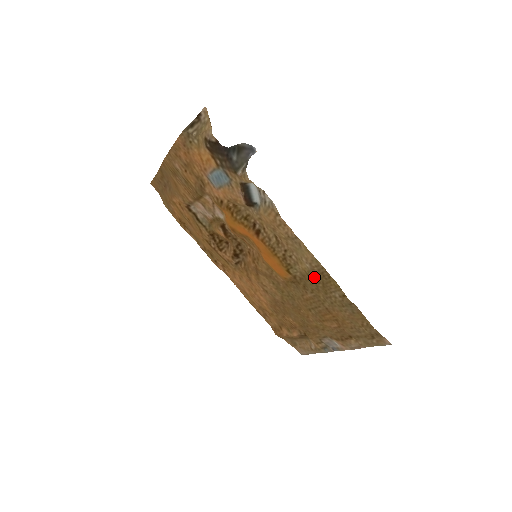
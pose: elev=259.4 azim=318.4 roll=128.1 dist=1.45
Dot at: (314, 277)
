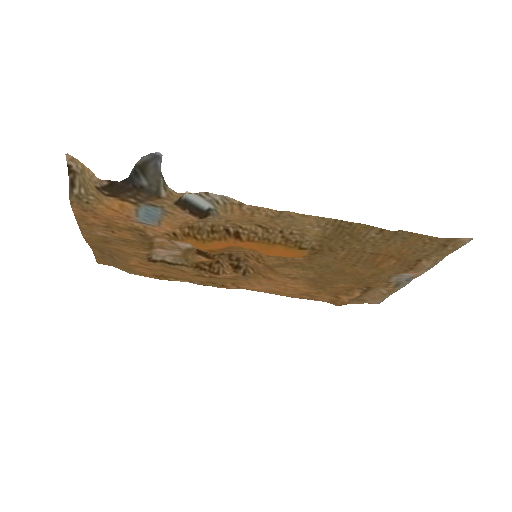
Dot at: (333, 235)
